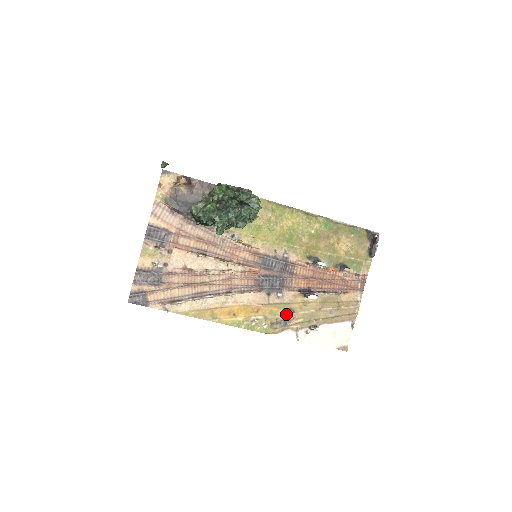
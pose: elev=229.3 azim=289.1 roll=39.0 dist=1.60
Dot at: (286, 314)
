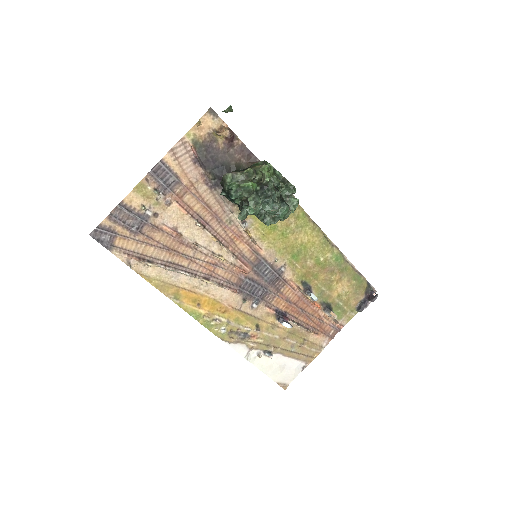
Dot at: (250, 328)
